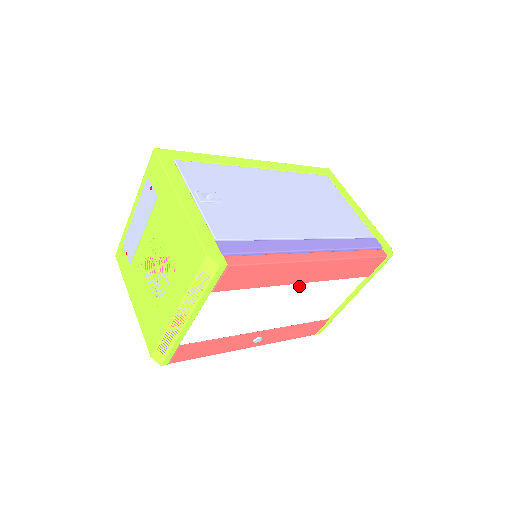
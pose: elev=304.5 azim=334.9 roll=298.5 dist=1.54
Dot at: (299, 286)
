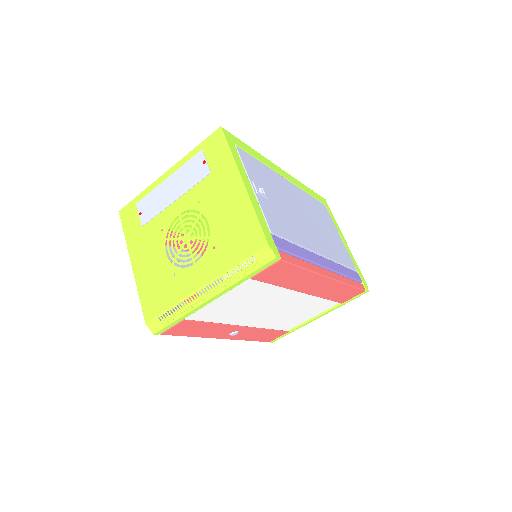
Dot at: (299, 295)
